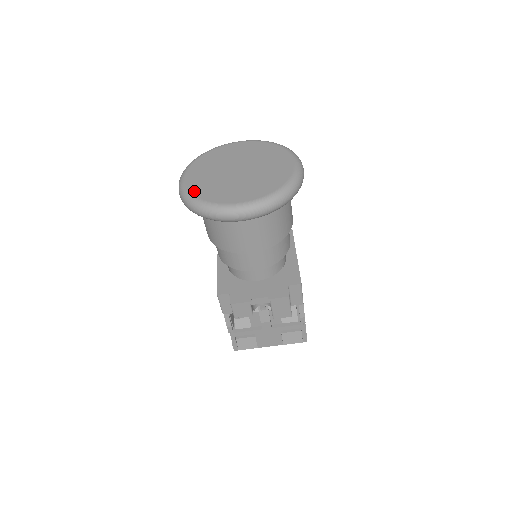
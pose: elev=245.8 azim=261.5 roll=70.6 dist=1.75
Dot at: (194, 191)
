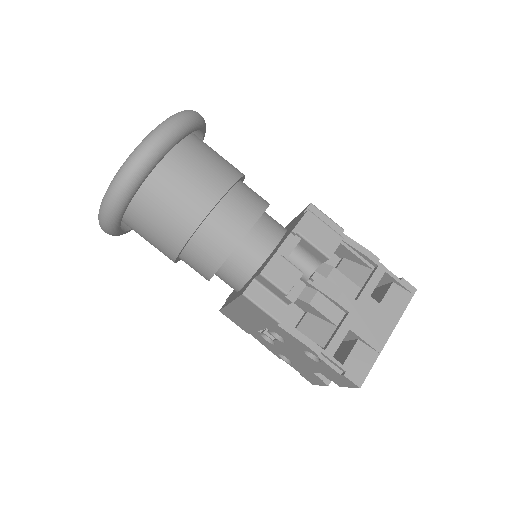
Dot at: occluded
